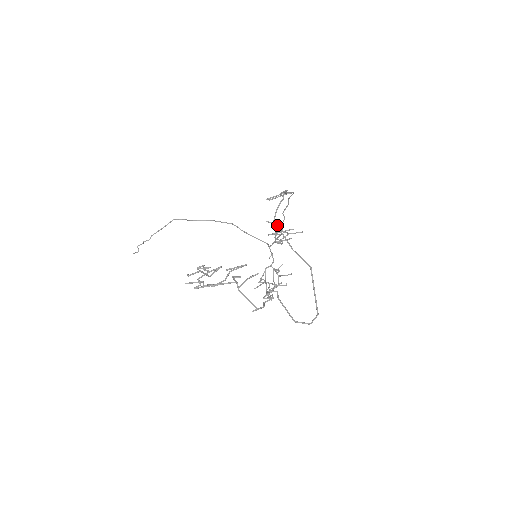
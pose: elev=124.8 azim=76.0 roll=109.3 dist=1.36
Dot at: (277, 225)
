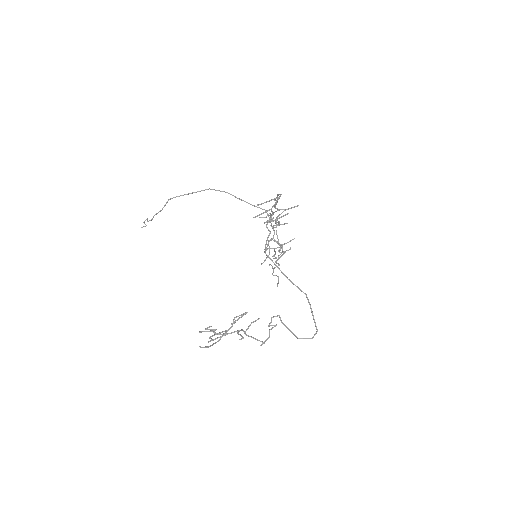
Dot at: (269, 257)
